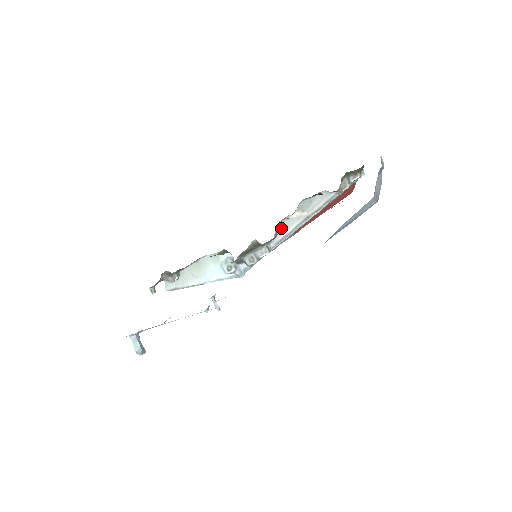
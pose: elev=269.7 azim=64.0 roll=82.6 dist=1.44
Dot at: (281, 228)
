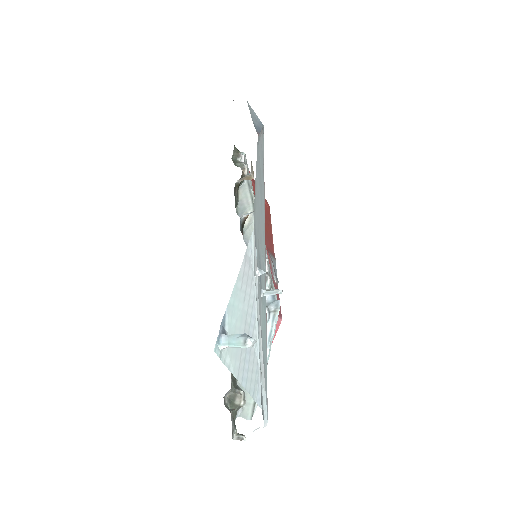
Dot at: occluded
